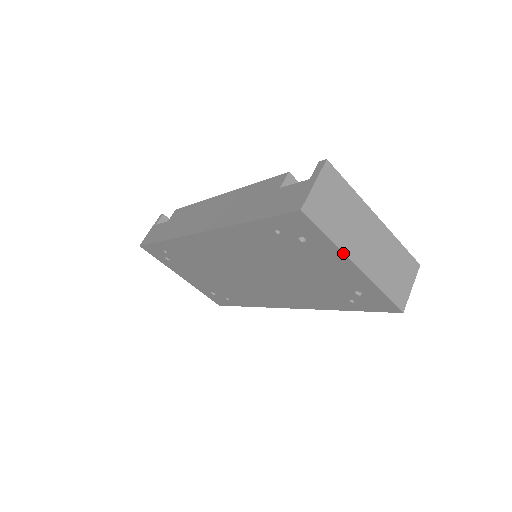
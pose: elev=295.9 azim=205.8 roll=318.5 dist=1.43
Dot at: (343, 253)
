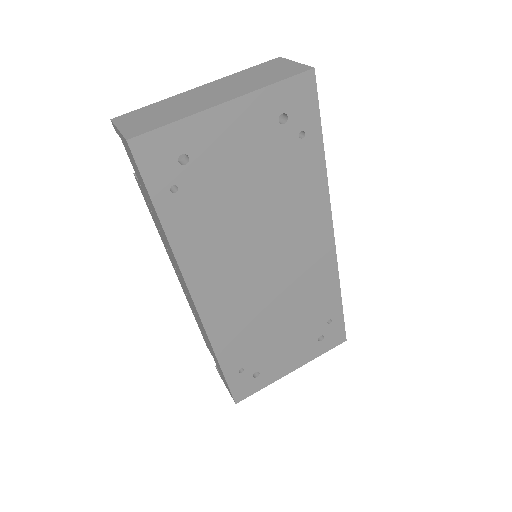
Dot at: (202, 112)
